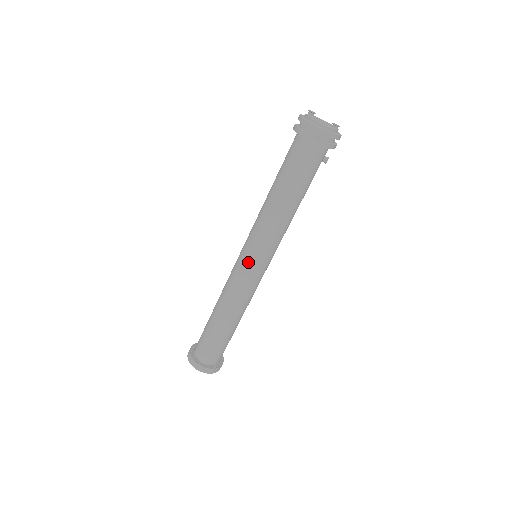
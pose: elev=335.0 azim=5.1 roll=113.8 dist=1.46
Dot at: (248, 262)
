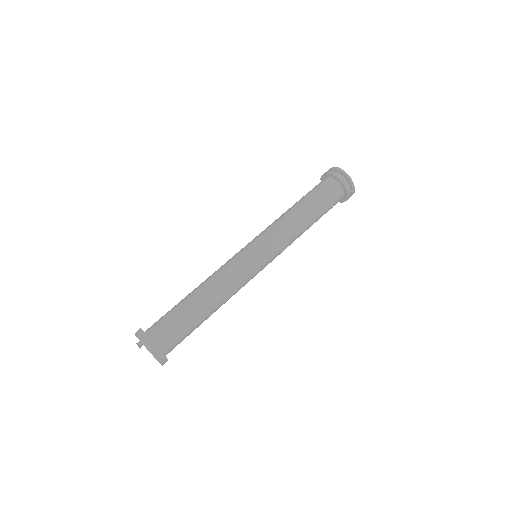
Dot at: (261, 259)
